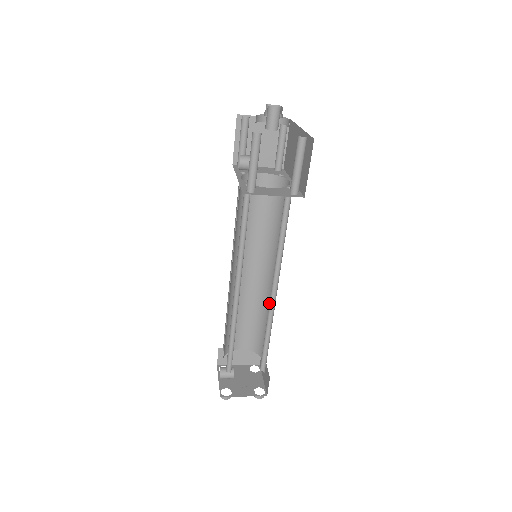
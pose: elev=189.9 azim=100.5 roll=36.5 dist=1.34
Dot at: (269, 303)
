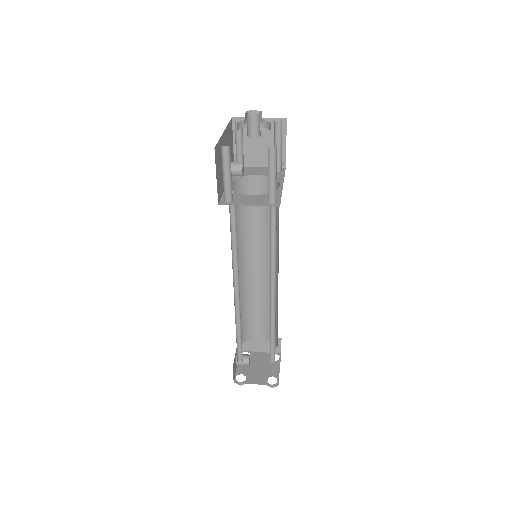
Dot at: (277, 299)
